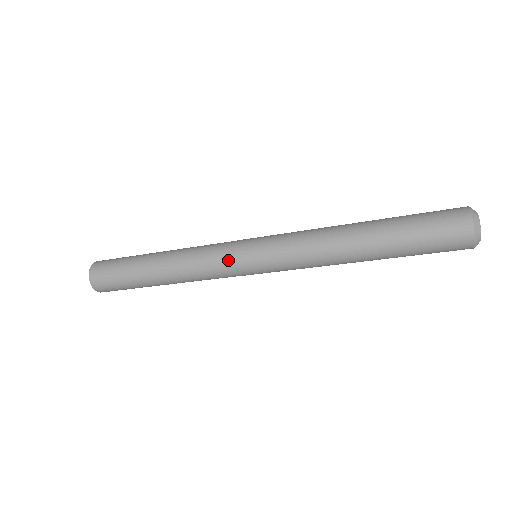
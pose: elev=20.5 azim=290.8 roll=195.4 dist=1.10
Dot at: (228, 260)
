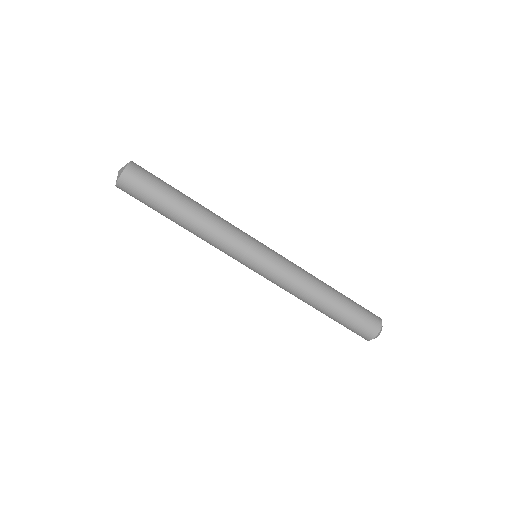
Dot at: (249, 235)
